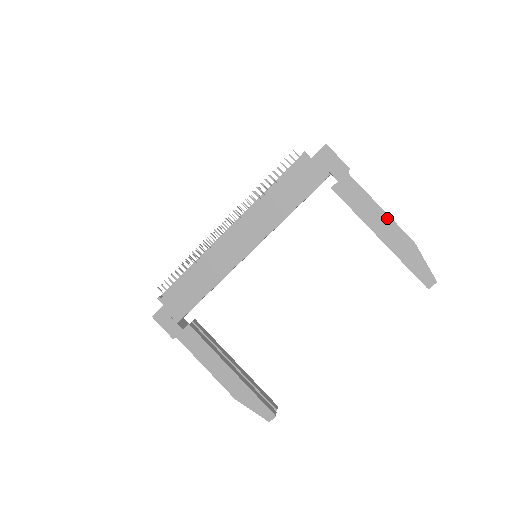
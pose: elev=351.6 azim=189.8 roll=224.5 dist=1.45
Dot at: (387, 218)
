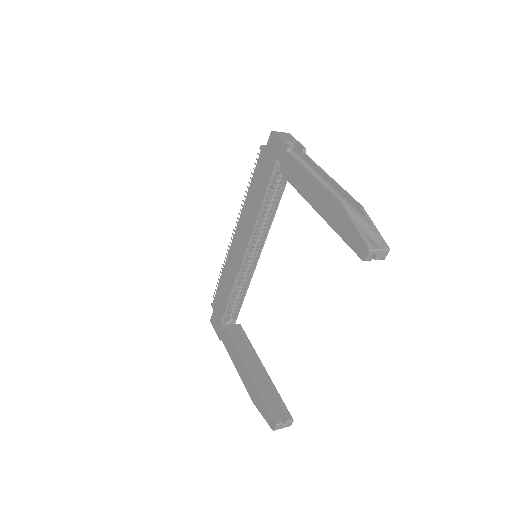
Dot at: (318, 186)
